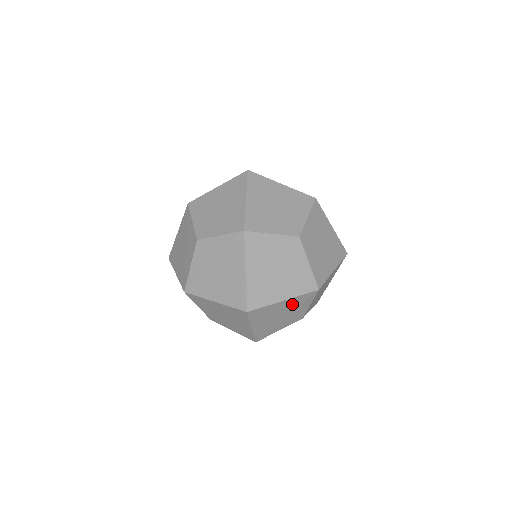
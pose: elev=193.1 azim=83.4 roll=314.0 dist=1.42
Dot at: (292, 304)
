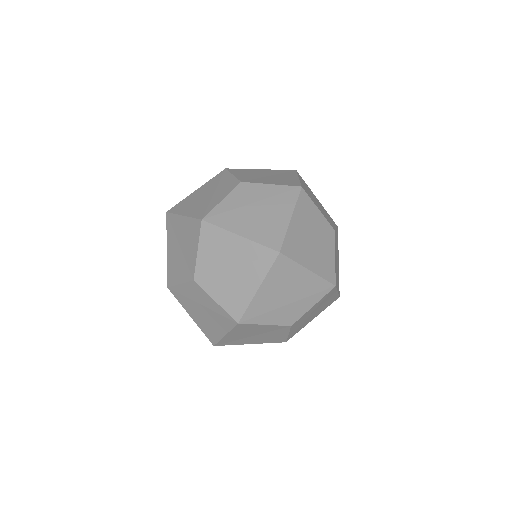
Dot at: (307, 286)
